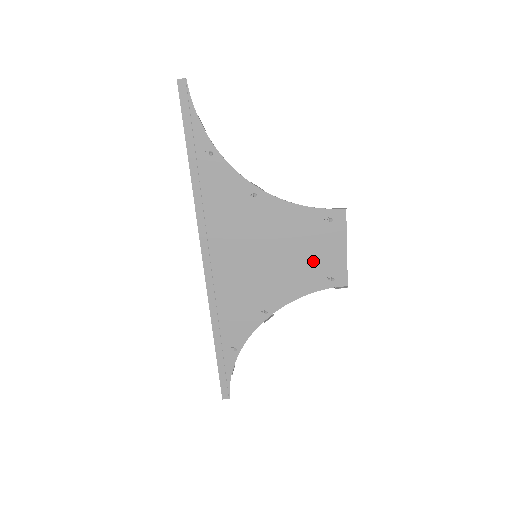
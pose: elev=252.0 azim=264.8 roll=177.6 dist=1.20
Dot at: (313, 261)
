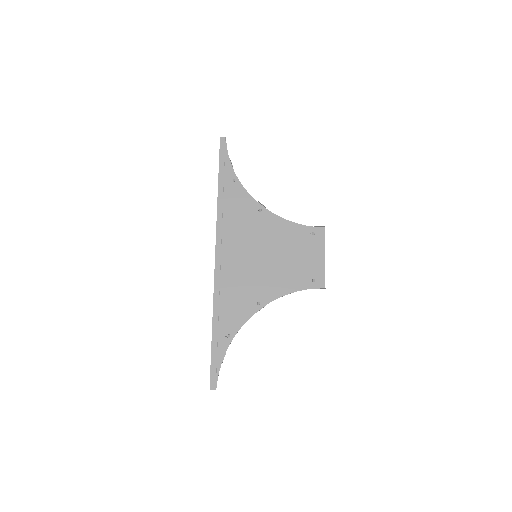
Dot at: (299, 265)
